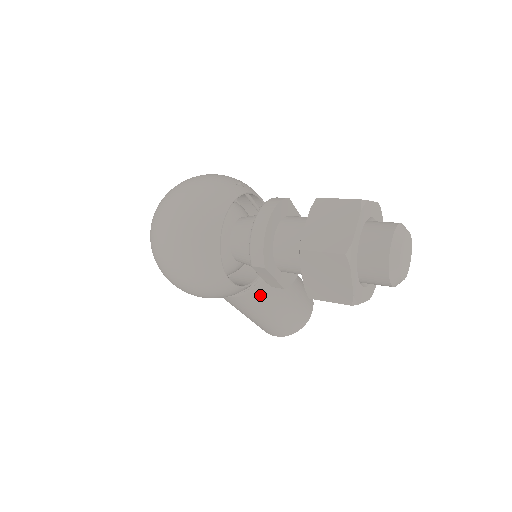
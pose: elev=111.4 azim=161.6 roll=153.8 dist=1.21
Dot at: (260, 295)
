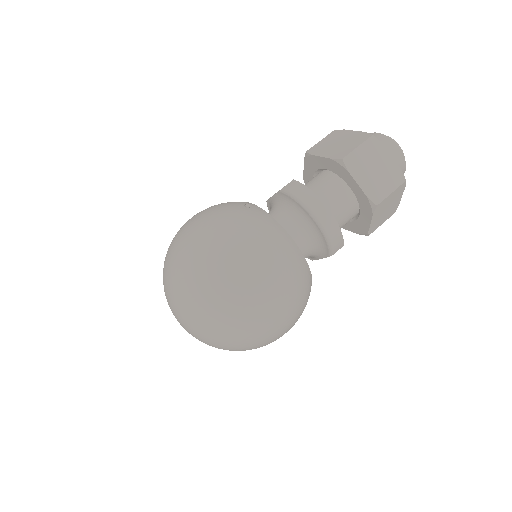
Dot at: occluded
